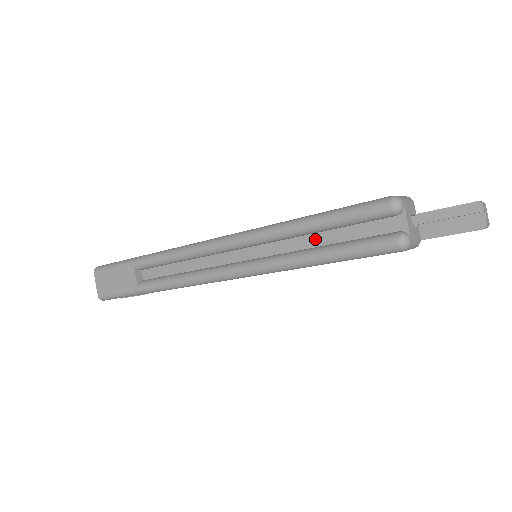
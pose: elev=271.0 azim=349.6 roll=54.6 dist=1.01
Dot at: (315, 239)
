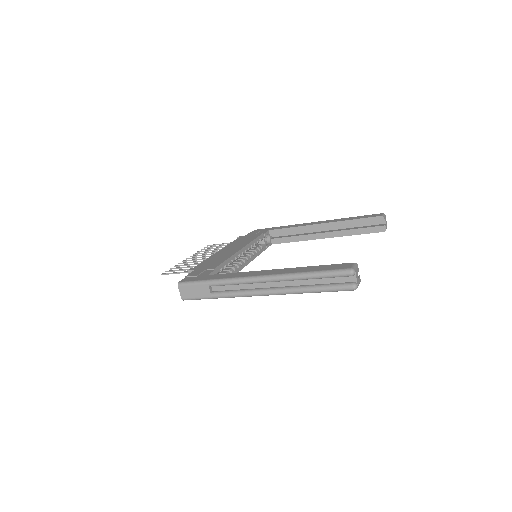
Dot at: (315, 281)
